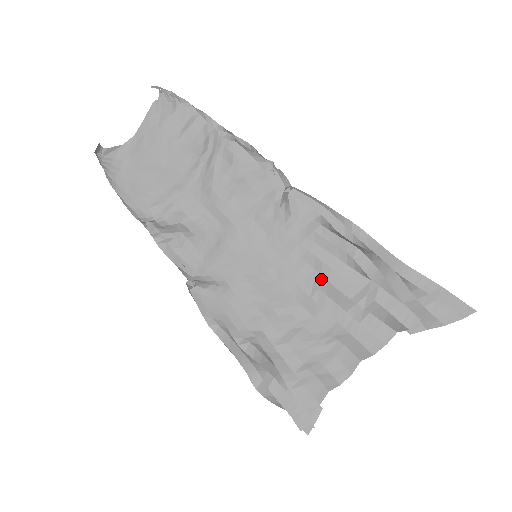
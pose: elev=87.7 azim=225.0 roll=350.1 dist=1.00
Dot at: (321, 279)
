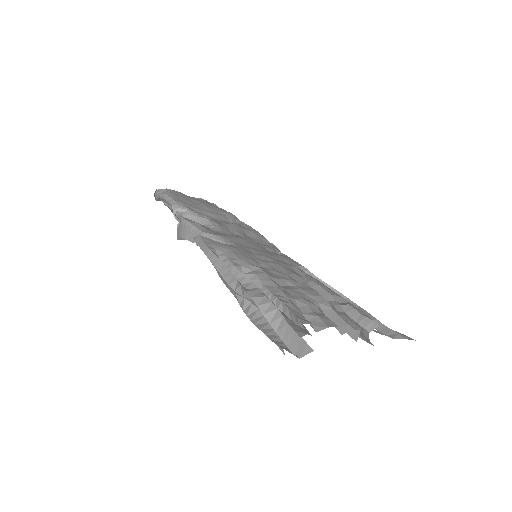
Dot at: (307, 279)
